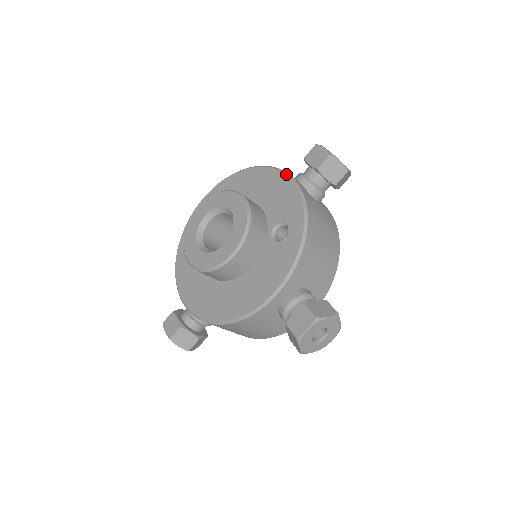
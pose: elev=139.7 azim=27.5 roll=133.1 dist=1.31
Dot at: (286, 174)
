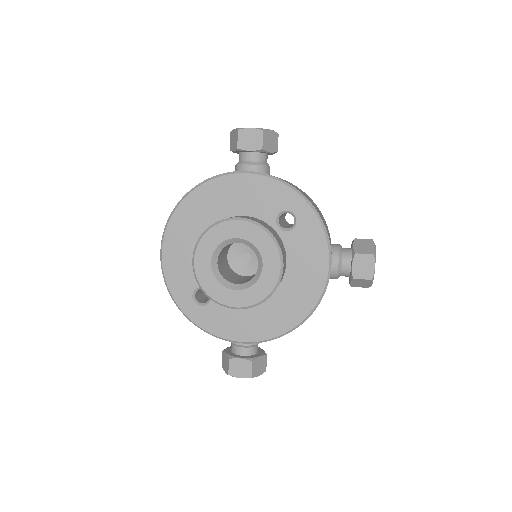
Dot at: (242, 173)
